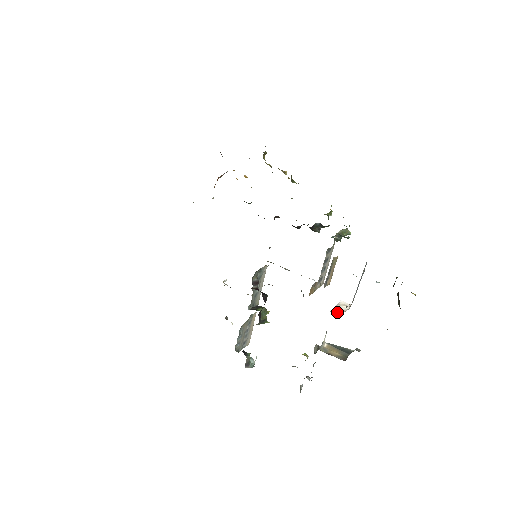
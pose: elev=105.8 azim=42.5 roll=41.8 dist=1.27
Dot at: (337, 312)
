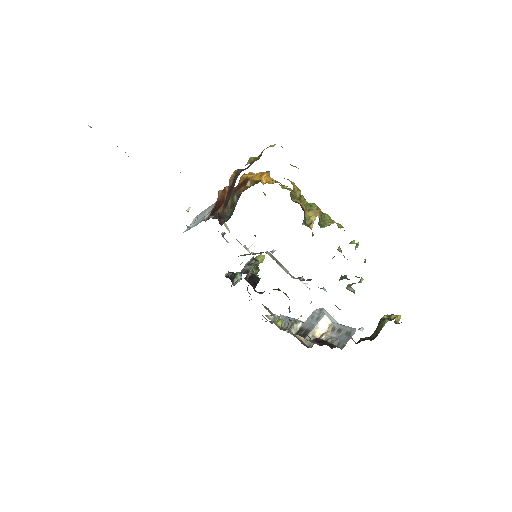
Dot at: (313, 338)
